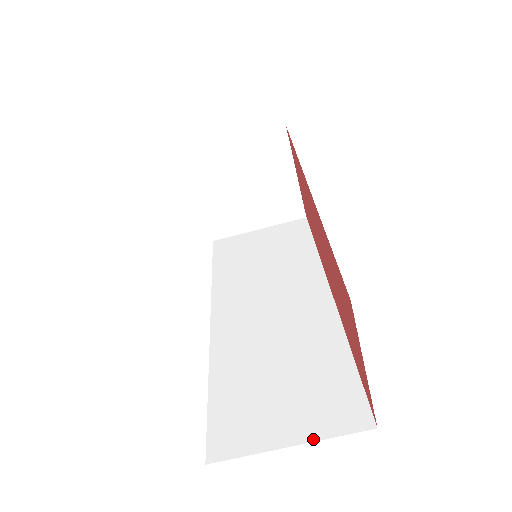
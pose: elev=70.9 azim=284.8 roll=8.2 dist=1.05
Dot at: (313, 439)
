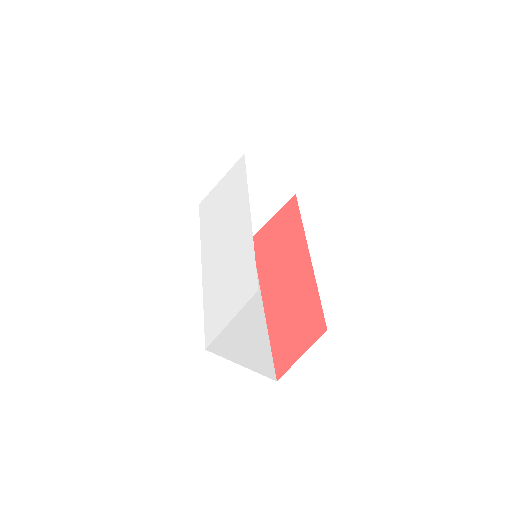
Dot at: (253, 369)
